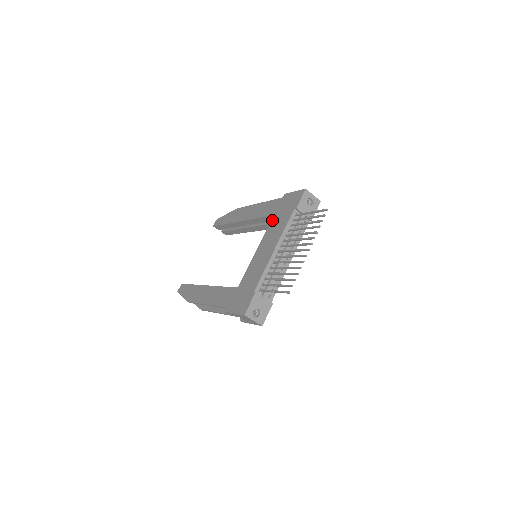
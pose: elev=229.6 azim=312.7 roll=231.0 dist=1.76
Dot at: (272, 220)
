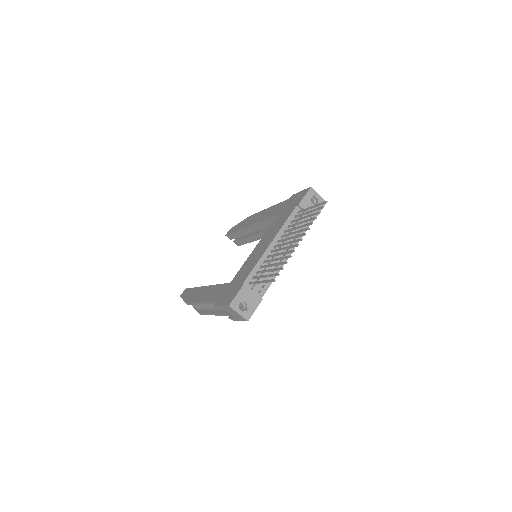
Dot at: (275, 219)
